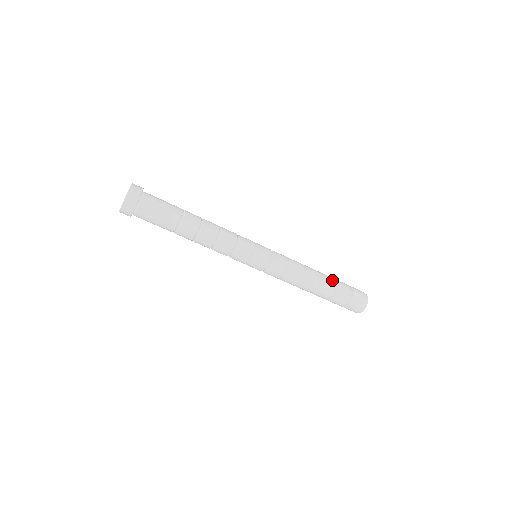
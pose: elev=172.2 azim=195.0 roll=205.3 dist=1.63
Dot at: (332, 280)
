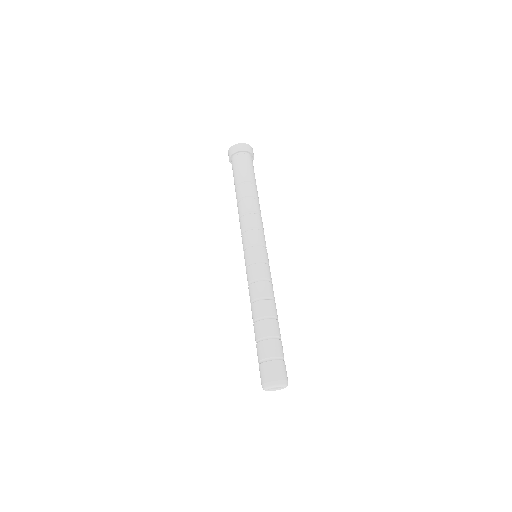
Dot at: occluded
